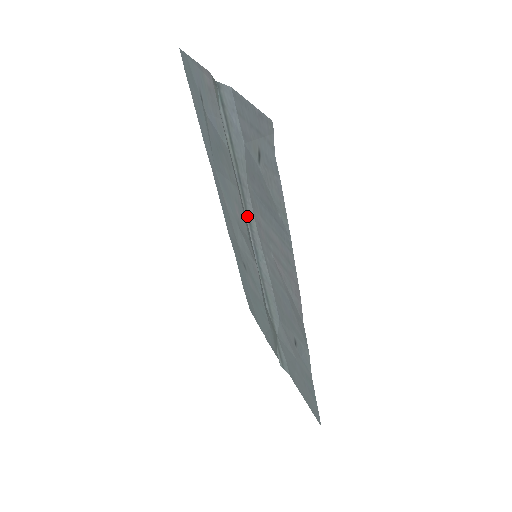
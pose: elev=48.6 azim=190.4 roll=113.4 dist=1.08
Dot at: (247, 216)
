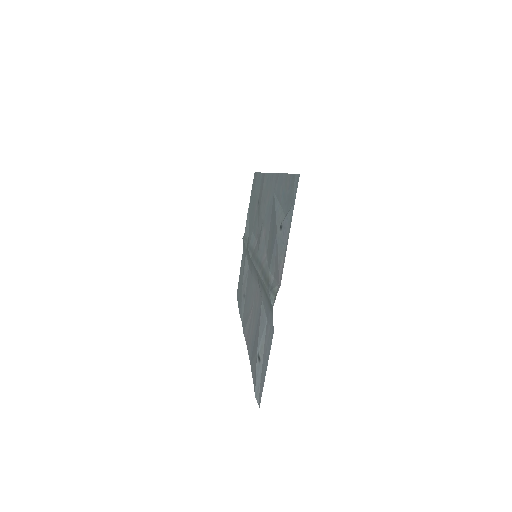
Dot at: (258, 275)
